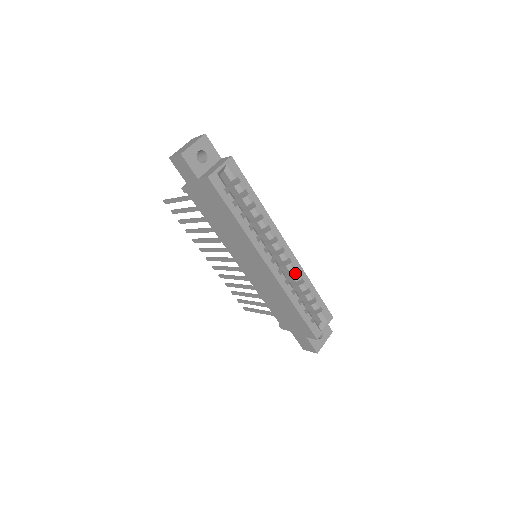
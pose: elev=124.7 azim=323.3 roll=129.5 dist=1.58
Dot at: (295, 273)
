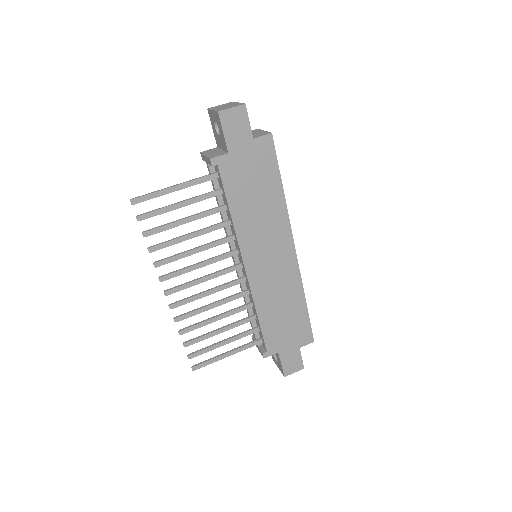
Dot at: occluded
